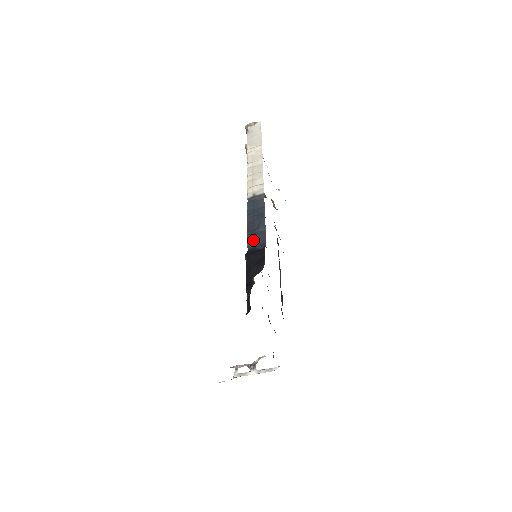
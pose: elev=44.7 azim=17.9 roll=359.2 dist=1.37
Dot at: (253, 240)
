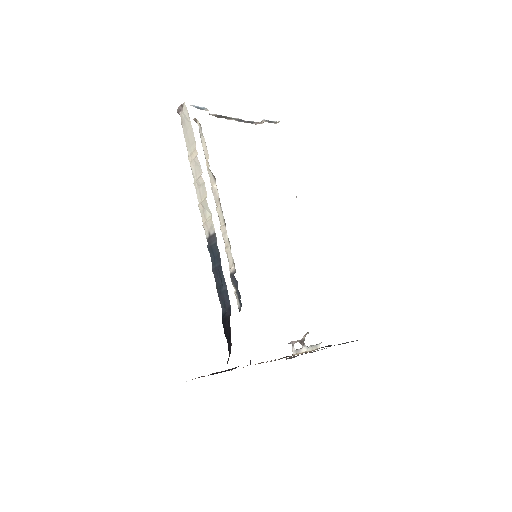
Dot at: (222, 302)
